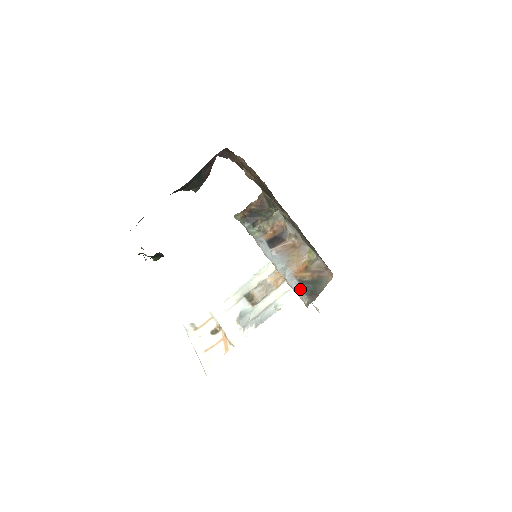
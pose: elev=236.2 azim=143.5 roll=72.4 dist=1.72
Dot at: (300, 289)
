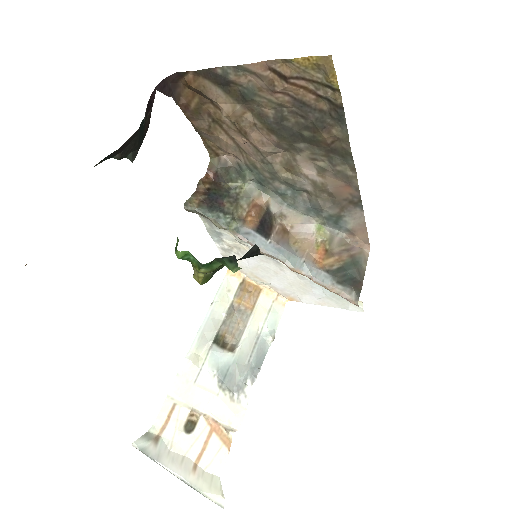
Dot at: (337, 282)
